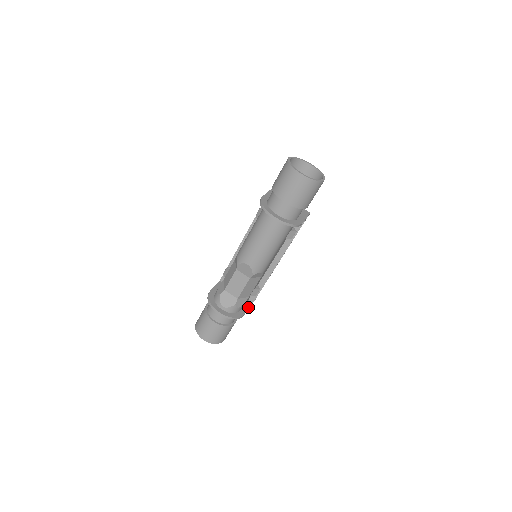
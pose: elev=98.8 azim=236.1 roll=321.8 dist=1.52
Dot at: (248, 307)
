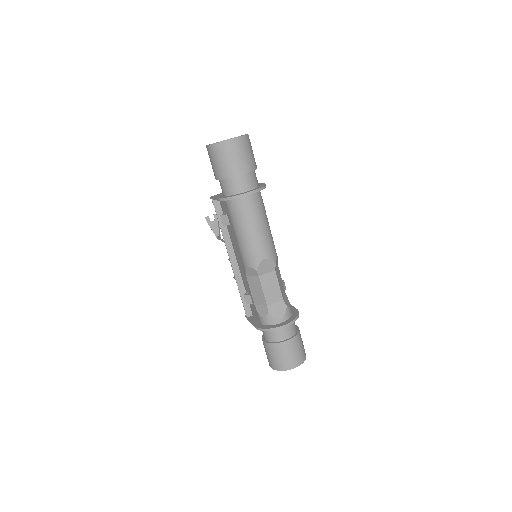
Dot at: occluded
